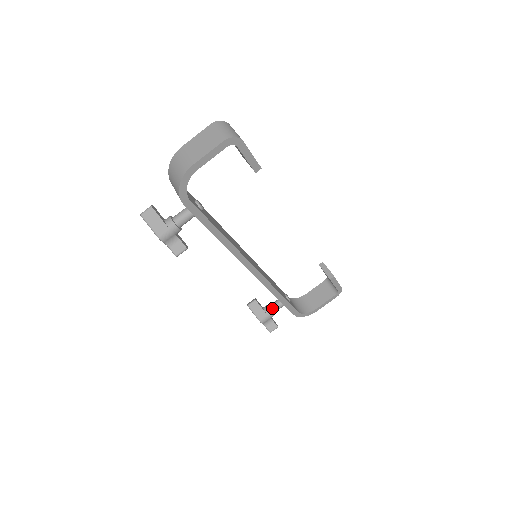
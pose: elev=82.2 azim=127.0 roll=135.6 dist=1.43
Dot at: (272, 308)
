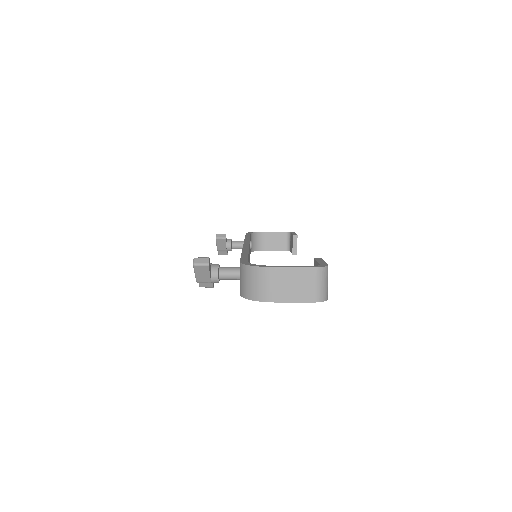
Dot at: (234, 247)
